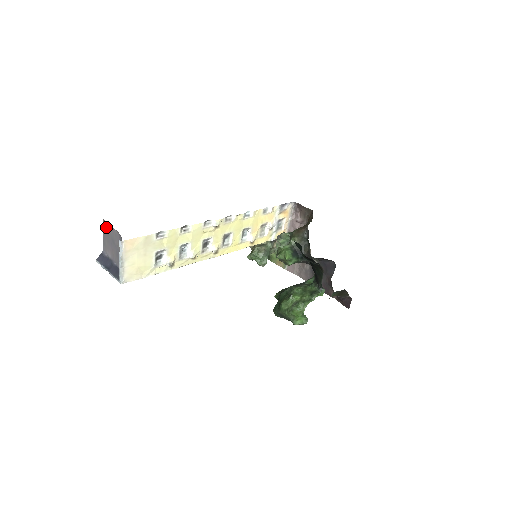
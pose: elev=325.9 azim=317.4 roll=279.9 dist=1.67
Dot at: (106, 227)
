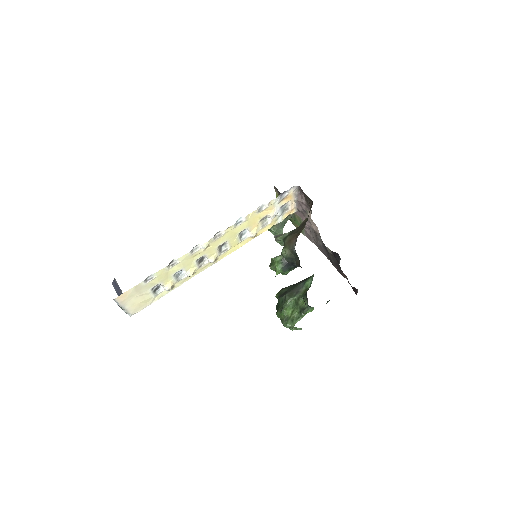
Dot at: occluded
